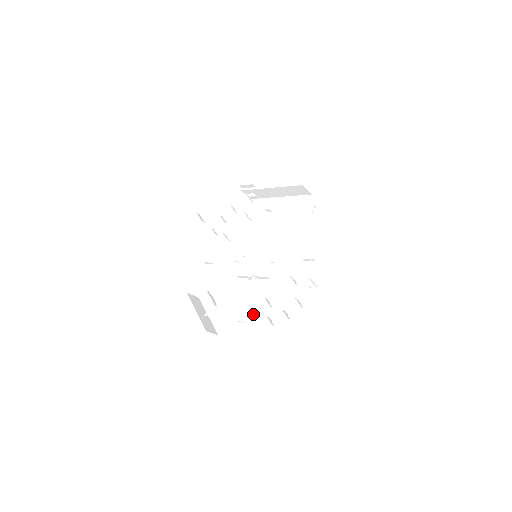
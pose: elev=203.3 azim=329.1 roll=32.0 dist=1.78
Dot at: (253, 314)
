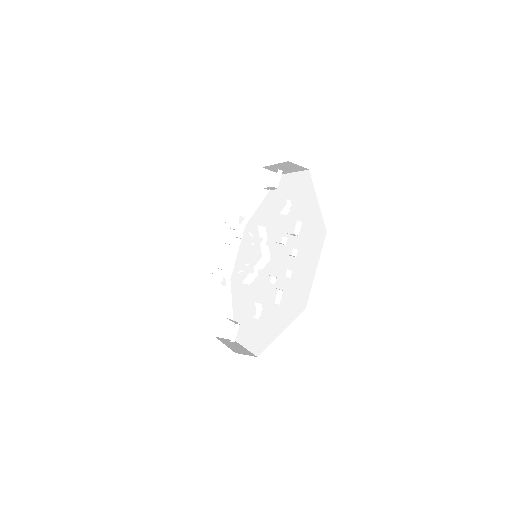
Dot at: (275, 308)
